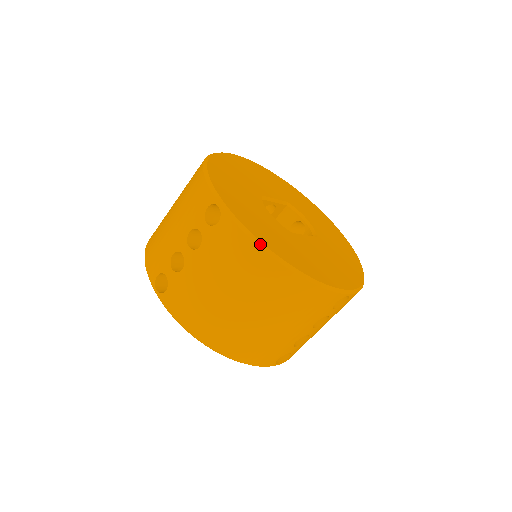
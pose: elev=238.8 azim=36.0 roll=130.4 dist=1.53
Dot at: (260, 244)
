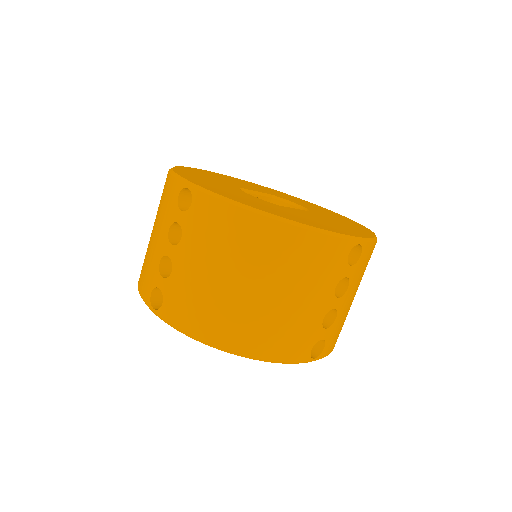
Dot at: (239, 204)
